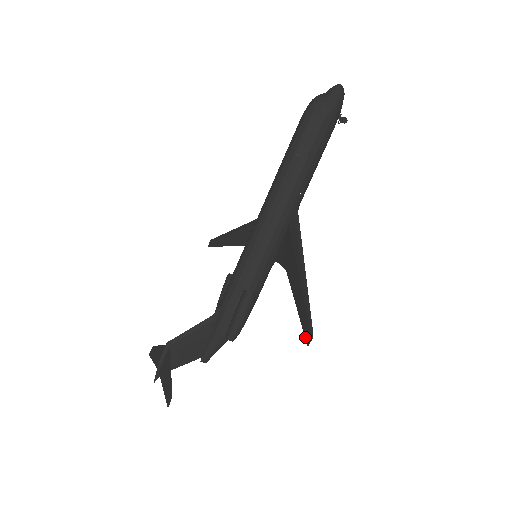
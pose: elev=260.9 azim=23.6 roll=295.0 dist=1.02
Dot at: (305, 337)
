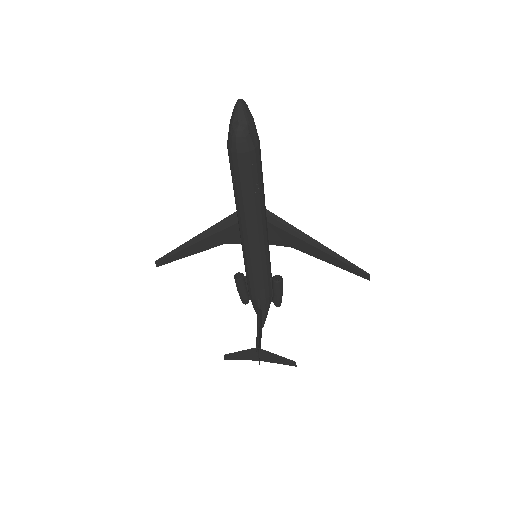
Dot at: (362, 277)
